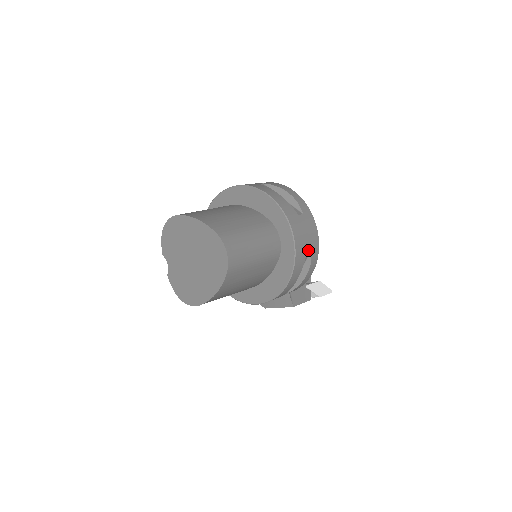
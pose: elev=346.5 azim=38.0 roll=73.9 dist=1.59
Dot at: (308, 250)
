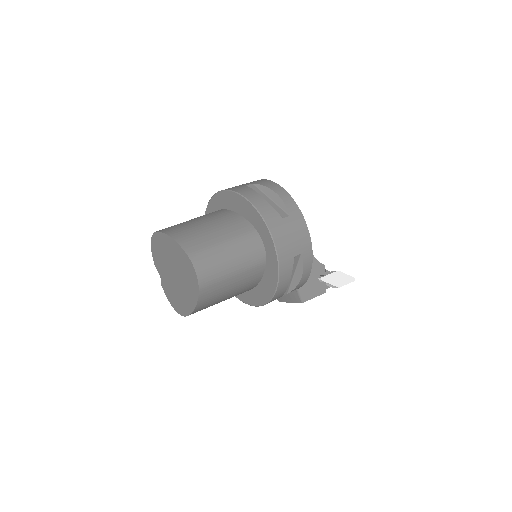
Dot at: (296, 253)
